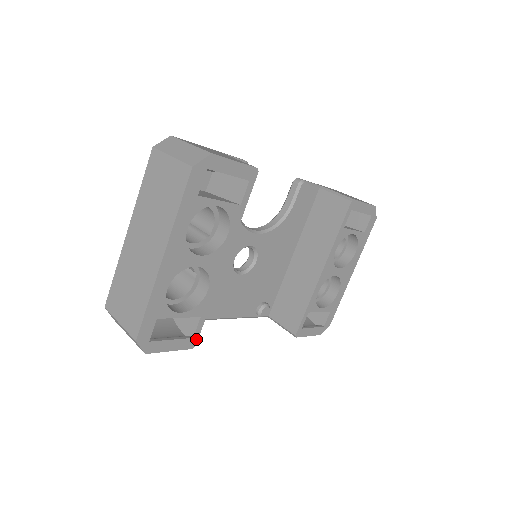
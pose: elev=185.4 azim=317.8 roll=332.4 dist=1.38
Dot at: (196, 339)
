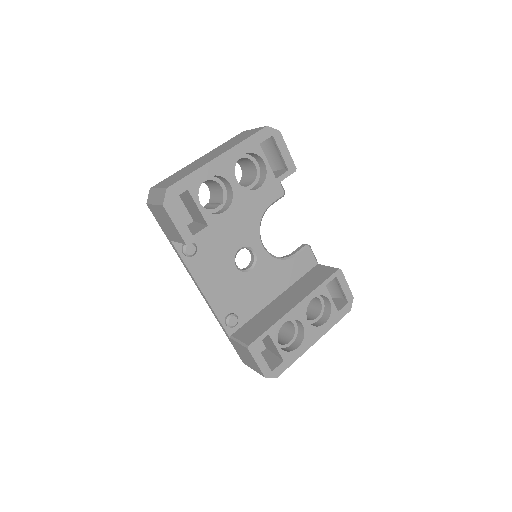
Dot at: (193, 240)
